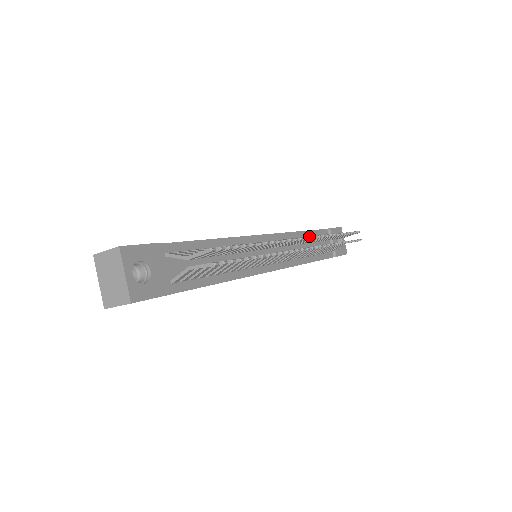
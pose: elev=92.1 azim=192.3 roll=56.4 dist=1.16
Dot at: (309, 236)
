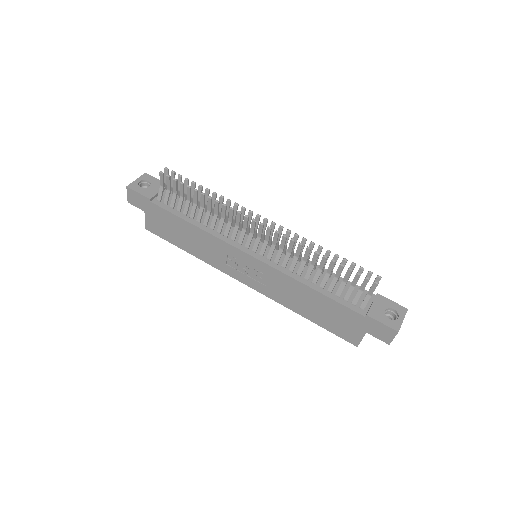
Dot at: (331, 276)
